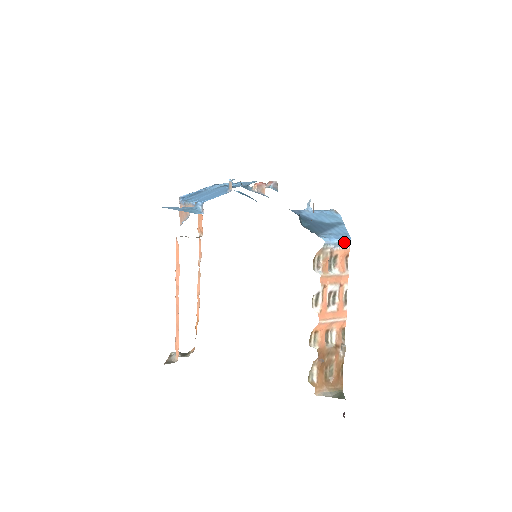
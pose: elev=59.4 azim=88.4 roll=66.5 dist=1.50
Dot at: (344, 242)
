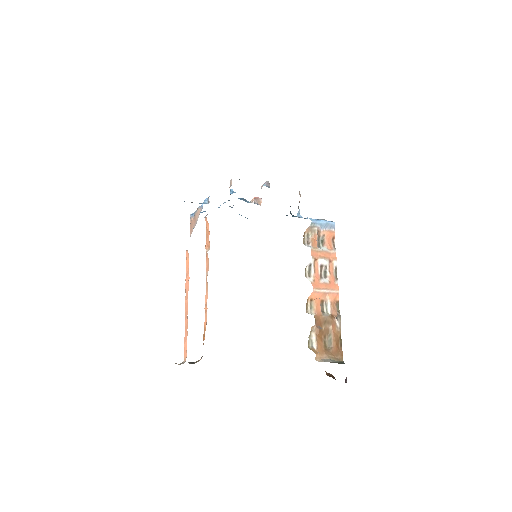
Dot at: (329, 224)
